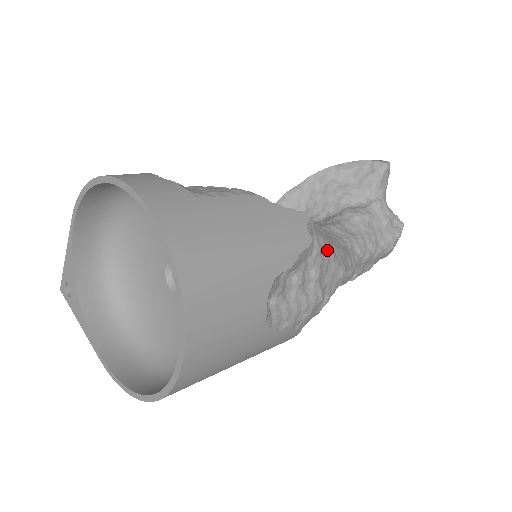
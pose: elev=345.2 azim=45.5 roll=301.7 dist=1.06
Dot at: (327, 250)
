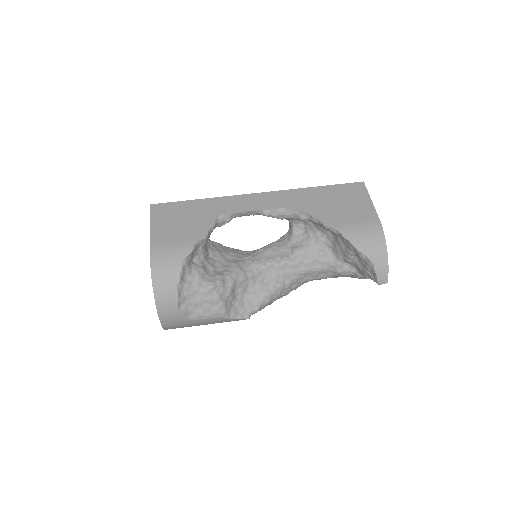
Dot at: occluded
